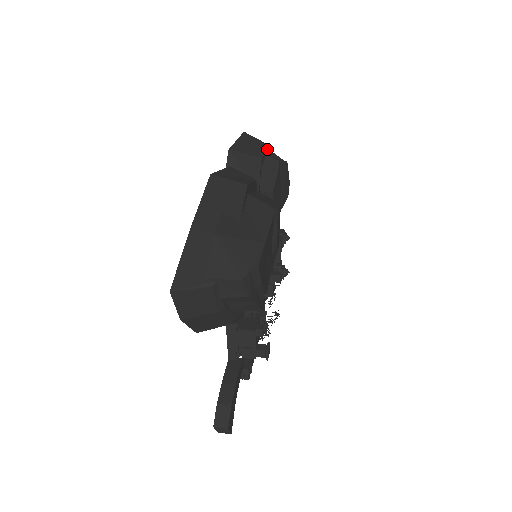
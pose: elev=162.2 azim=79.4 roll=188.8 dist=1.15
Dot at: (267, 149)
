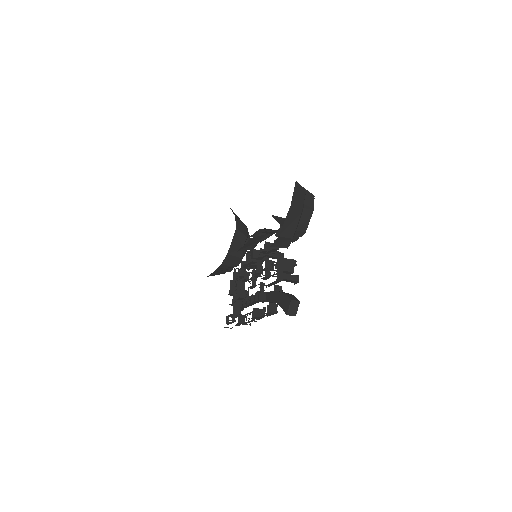
Dot at: occluded
